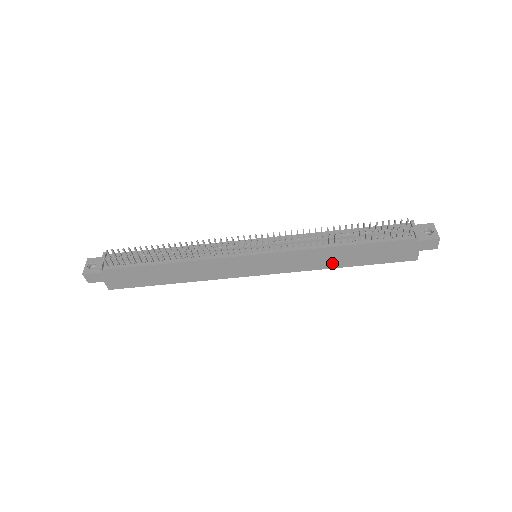
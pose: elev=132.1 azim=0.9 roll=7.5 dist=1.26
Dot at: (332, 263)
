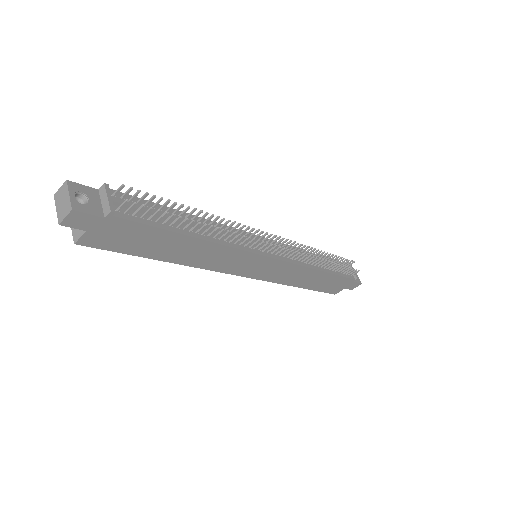
Dot at: (300, 282)
